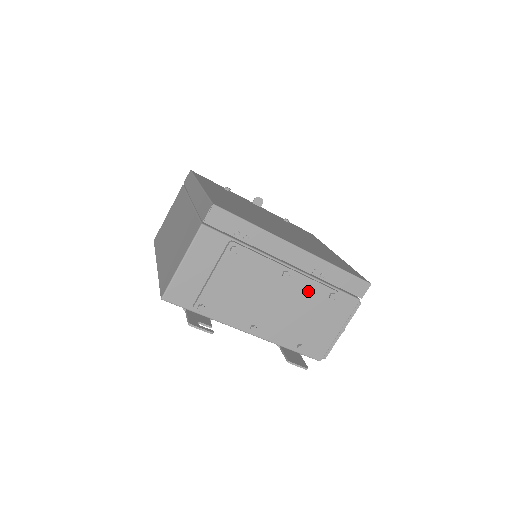
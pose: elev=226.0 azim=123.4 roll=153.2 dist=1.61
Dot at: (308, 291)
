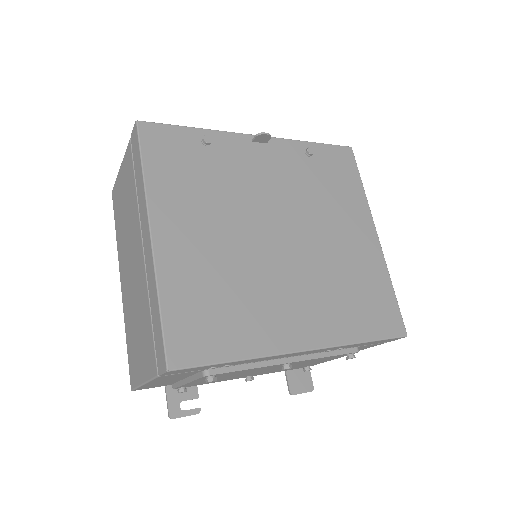
Dot at: (318, 359)
